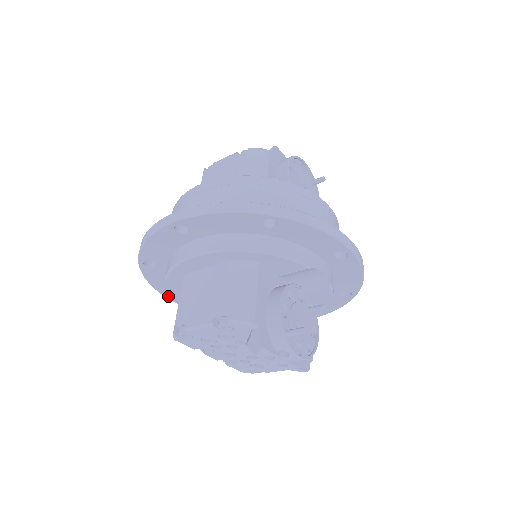
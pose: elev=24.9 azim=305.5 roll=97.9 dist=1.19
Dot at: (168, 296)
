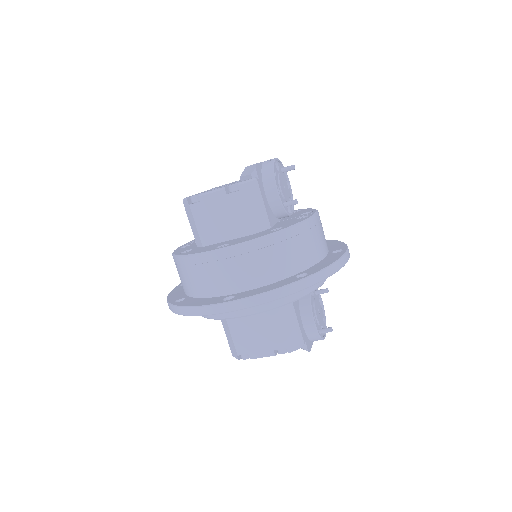
Dot at: occluded
